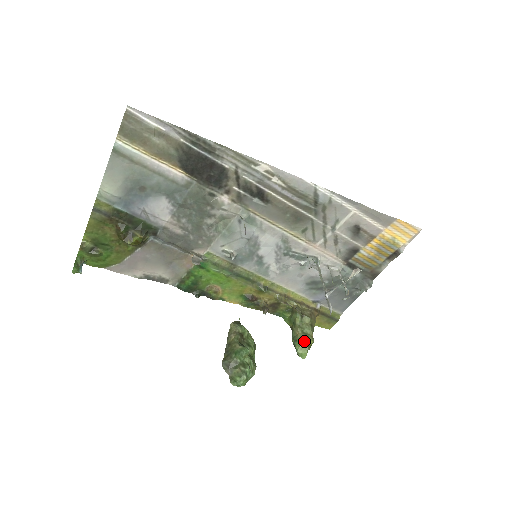
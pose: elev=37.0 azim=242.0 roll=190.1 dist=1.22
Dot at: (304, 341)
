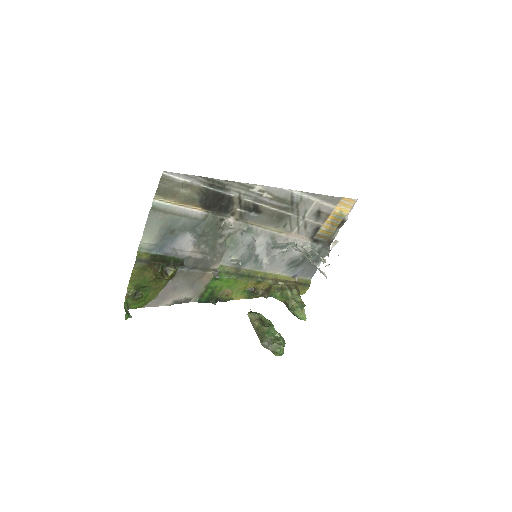
Dot at: (302, 307)
